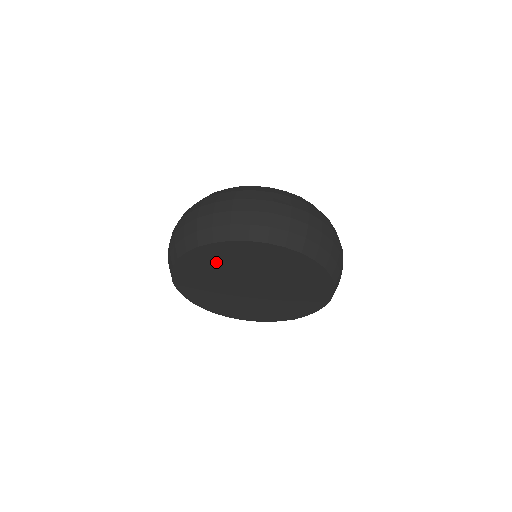
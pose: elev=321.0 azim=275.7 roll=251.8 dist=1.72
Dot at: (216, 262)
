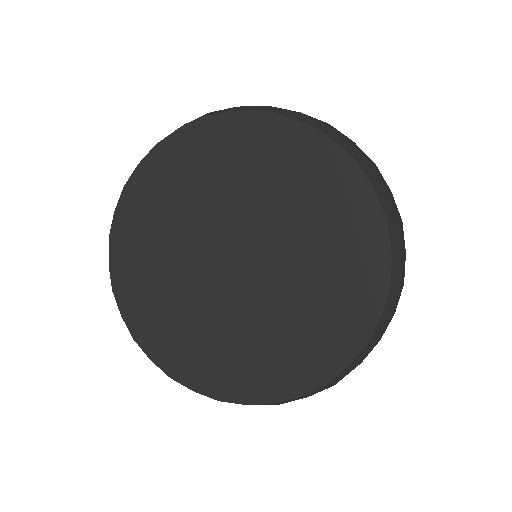
Dot at: (180, 186)
